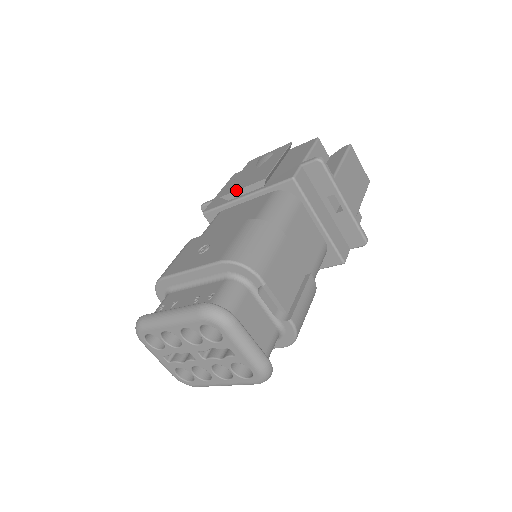
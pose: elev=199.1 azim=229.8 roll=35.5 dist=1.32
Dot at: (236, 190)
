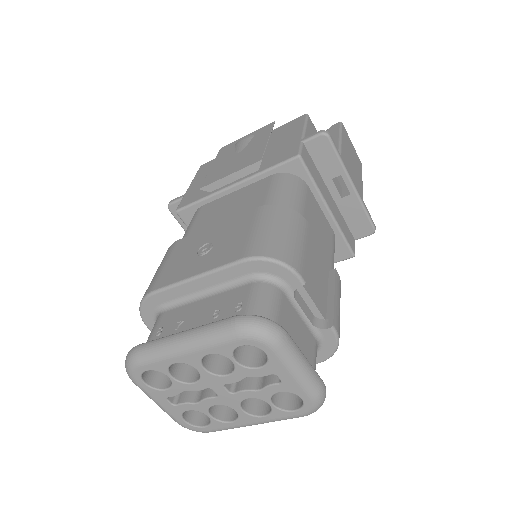
Dot at: (221, 178)
